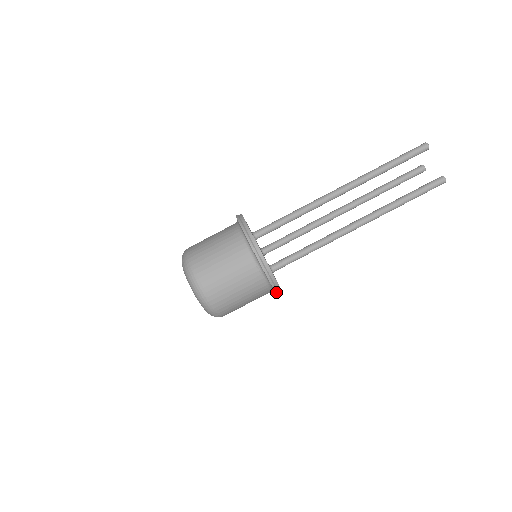
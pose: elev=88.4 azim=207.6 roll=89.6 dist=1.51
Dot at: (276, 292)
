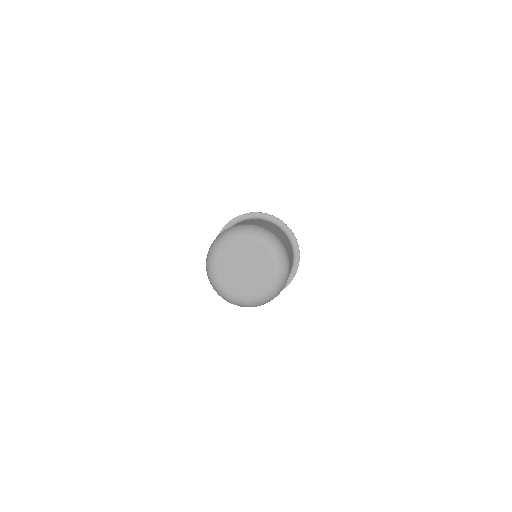
Dot at: (298, 245)
